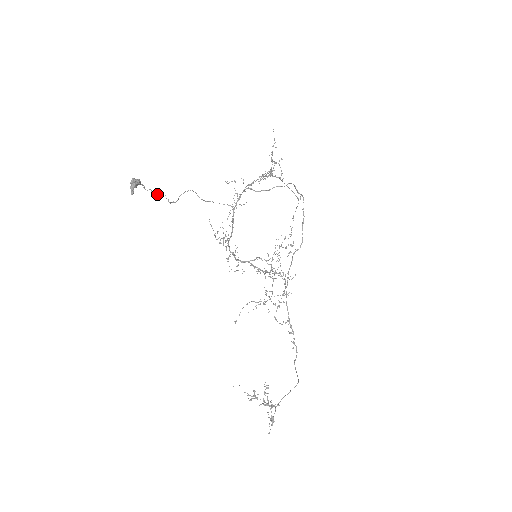
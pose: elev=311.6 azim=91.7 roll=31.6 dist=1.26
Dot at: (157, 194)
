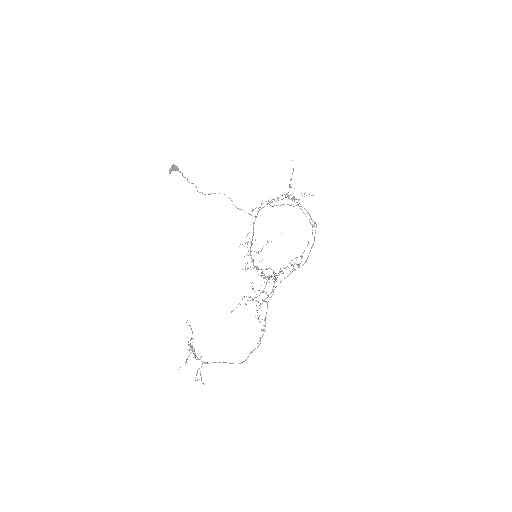
Dot at: occluded
